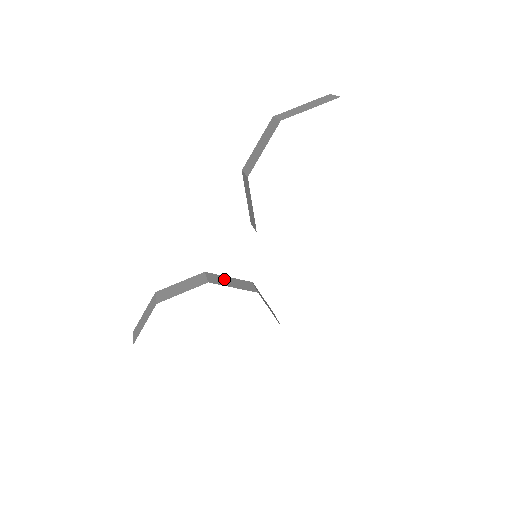
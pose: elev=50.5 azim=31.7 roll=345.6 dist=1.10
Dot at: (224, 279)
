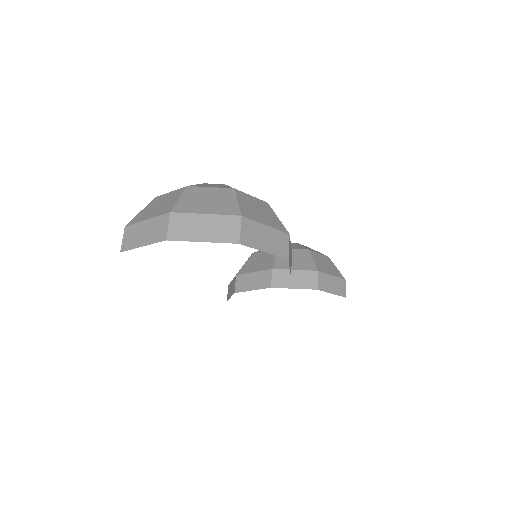
Dot at: (248, 279)
